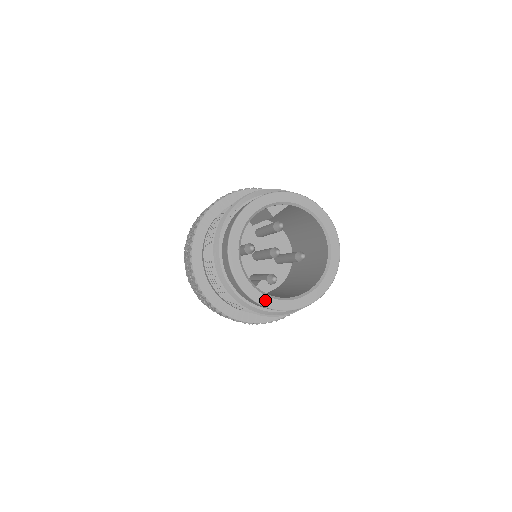
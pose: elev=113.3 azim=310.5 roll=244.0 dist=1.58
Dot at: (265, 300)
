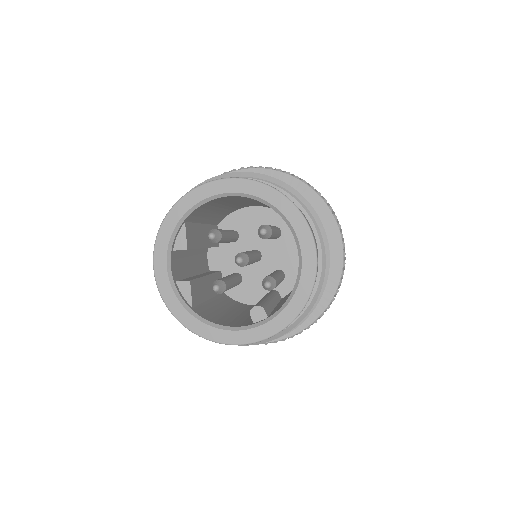
Dot at: (273, 326)
